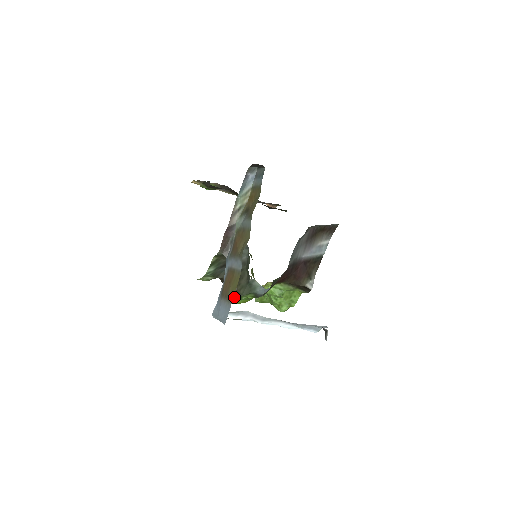
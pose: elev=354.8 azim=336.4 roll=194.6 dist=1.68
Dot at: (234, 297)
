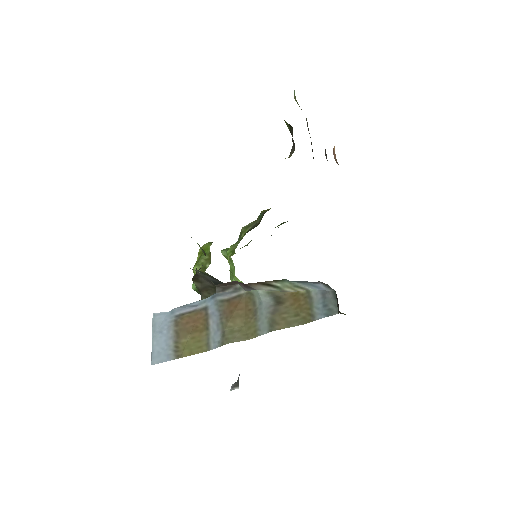
Dot at: (195, 287)
